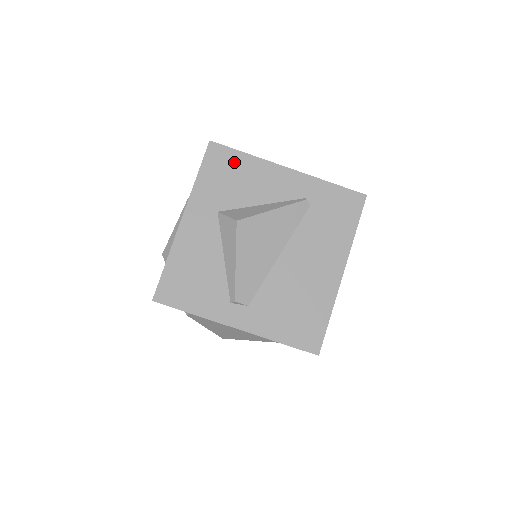
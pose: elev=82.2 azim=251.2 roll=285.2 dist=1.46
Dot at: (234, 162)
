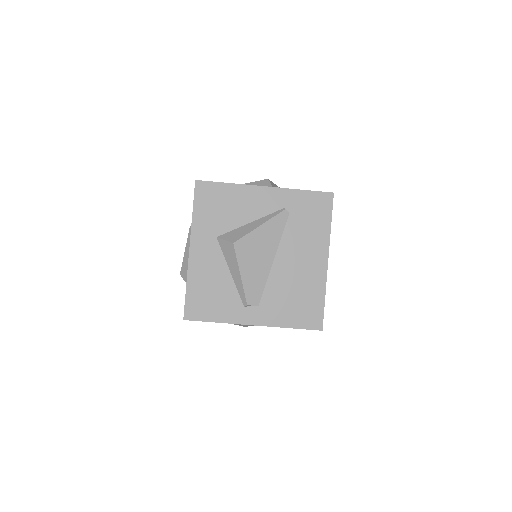
Dot at: (219, 193)
